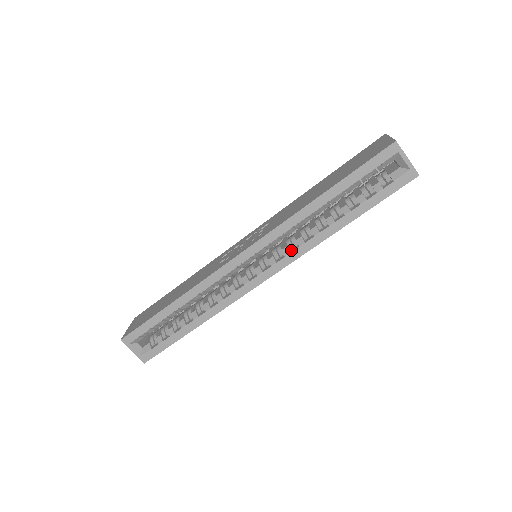
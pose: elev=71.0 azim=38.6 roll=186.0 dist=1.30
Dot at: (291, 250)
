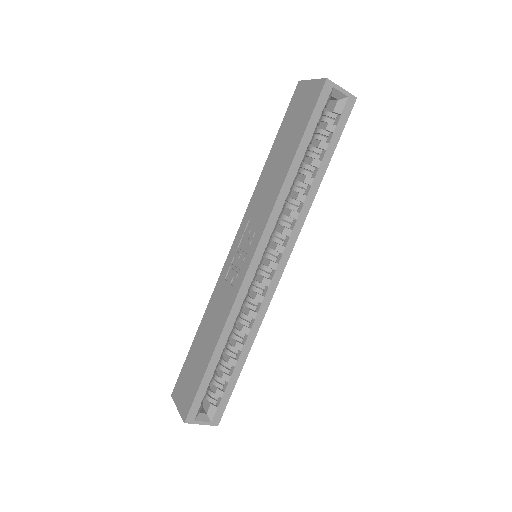
Dot at: (290, 228)
